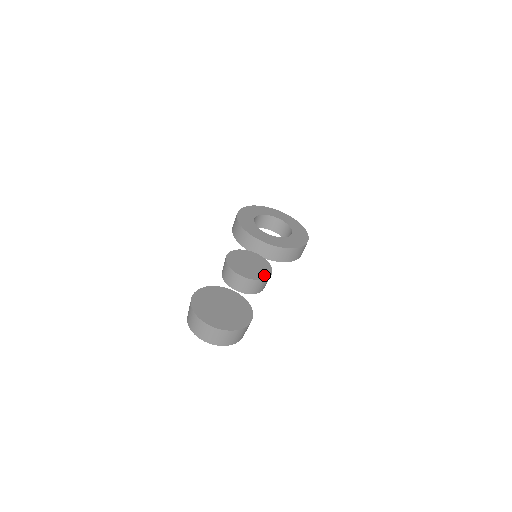
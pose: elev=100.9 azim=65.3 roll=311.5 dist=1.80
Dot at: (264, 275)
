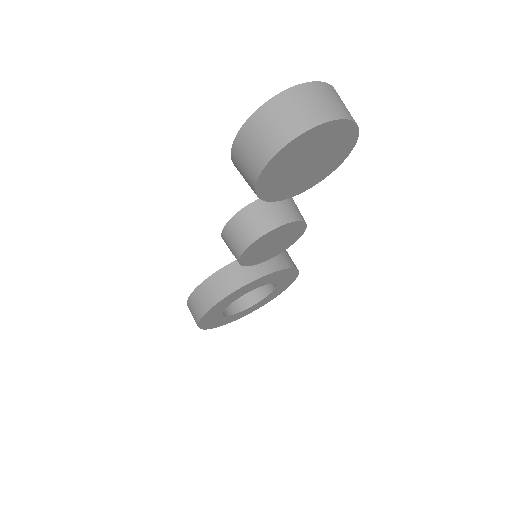
Dot at: occluded
